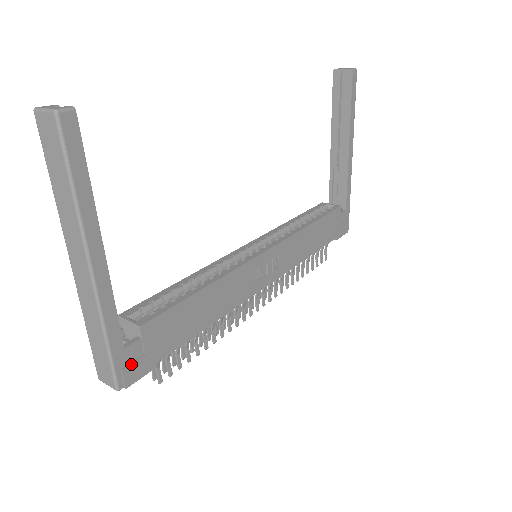
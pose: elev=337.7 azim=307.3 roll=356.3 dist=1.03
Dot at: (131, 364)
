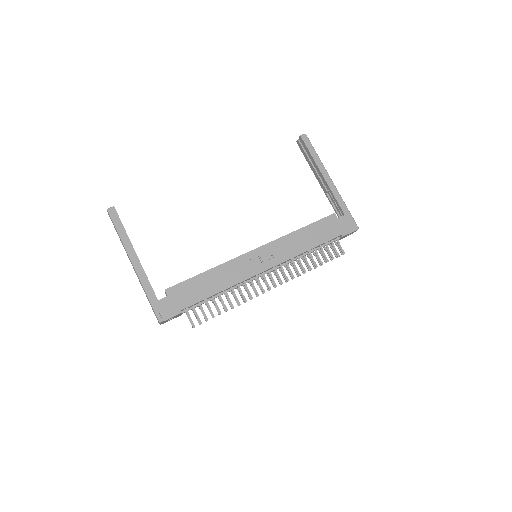
Dot at: (164, 309)
